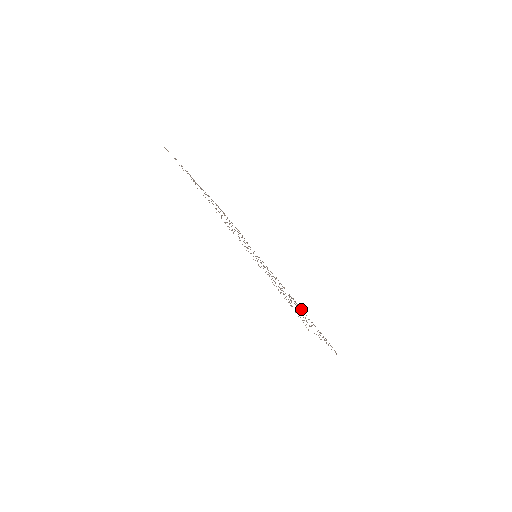
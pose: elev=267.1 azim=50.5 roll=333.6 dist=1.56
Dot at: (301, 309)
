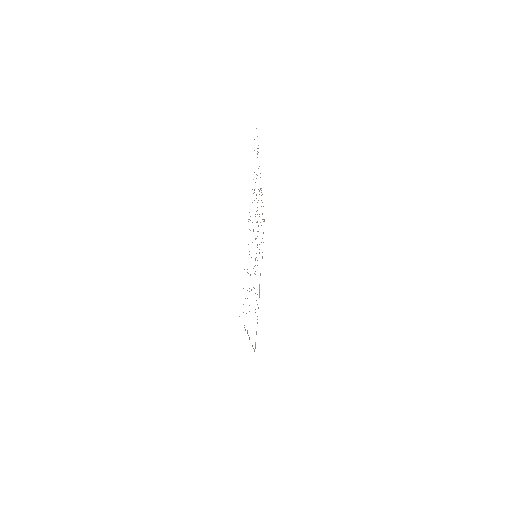
Dot at: occluded
